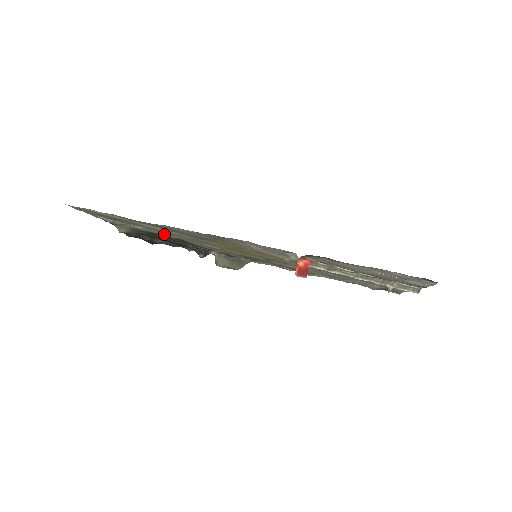
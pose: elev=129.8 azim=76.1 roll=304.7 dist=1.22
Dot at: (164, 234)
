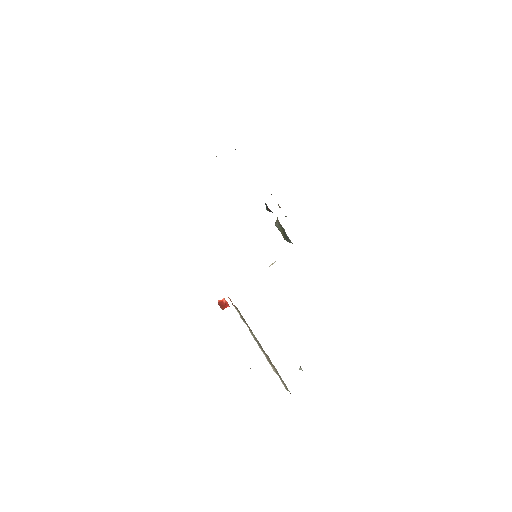
Dot at: occluded
